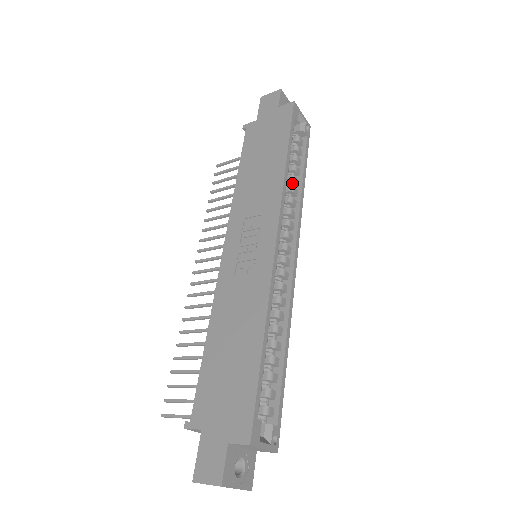
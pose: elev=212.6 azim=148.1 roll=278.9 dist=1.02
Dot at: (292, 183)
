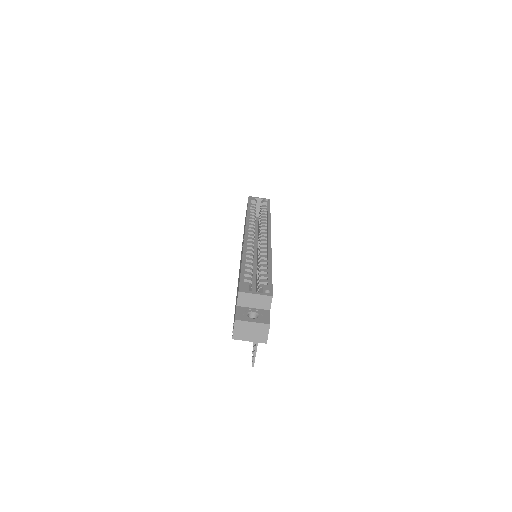
Dot at: occluded
